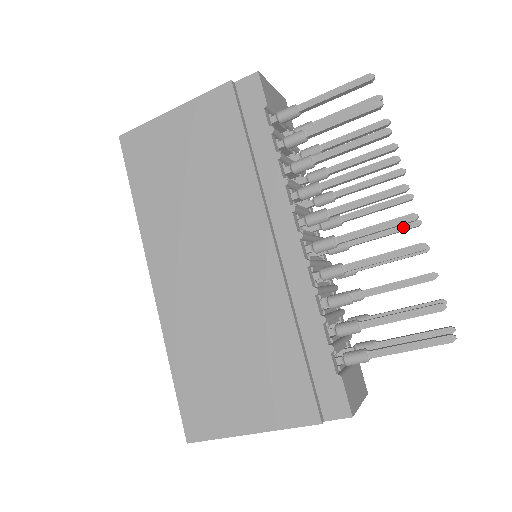
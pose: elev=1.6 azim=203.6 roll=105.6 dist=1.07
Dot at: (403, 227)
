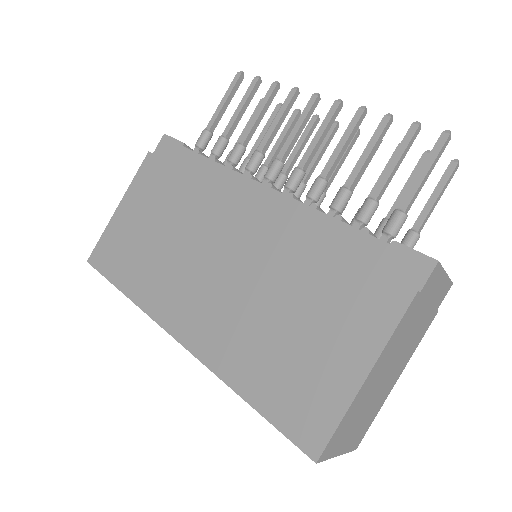
Dot at: occluded
